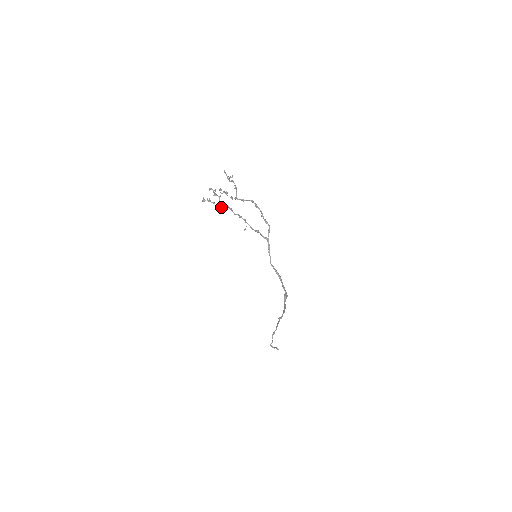
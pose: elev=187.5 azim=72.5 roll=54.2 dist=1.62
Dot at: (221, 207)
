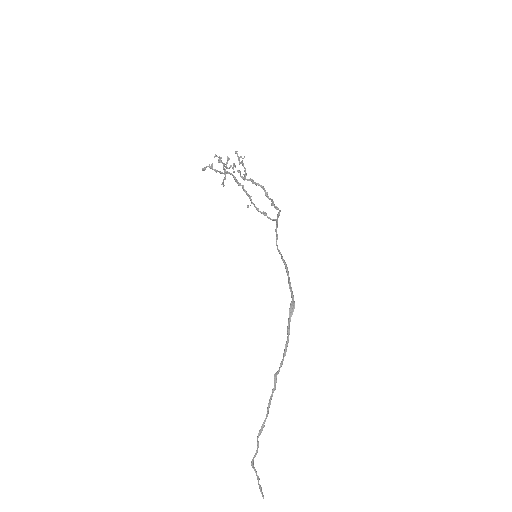
Dot at: (224, 178)
